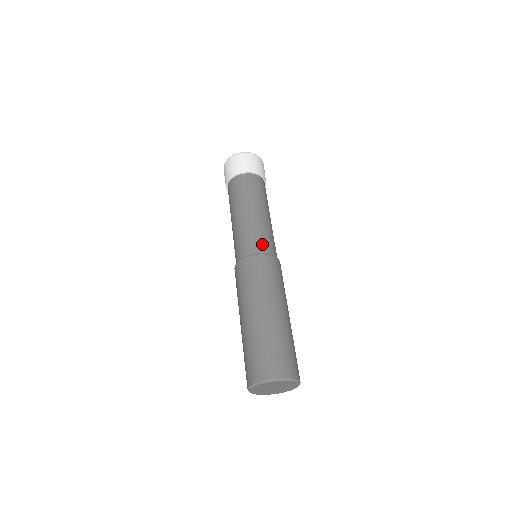
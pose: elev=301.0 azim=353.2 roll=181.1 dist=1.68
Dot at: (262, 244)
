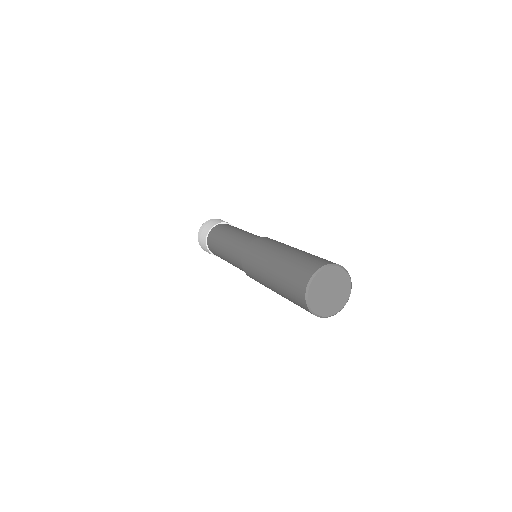
Dot at: (252, 237)
